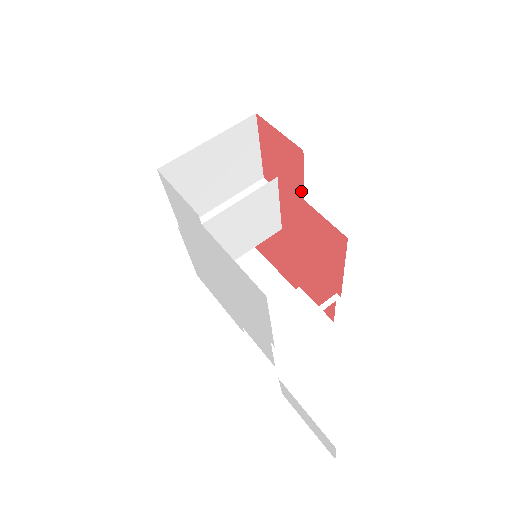
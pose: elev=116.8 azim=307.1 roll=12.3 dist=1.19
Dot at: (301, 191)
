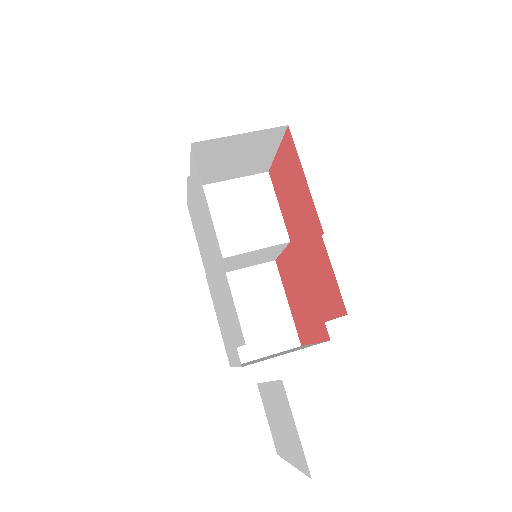
Dot at: occluded
